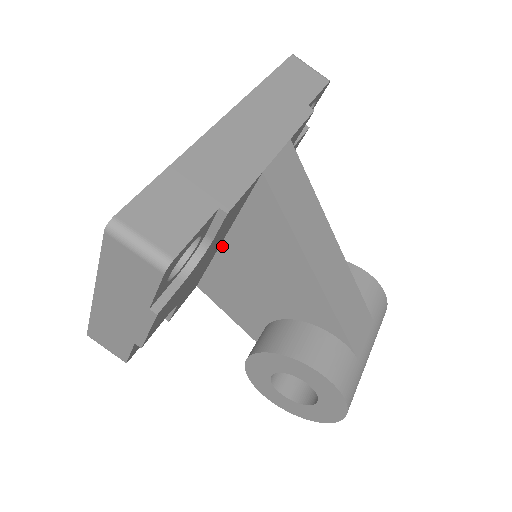
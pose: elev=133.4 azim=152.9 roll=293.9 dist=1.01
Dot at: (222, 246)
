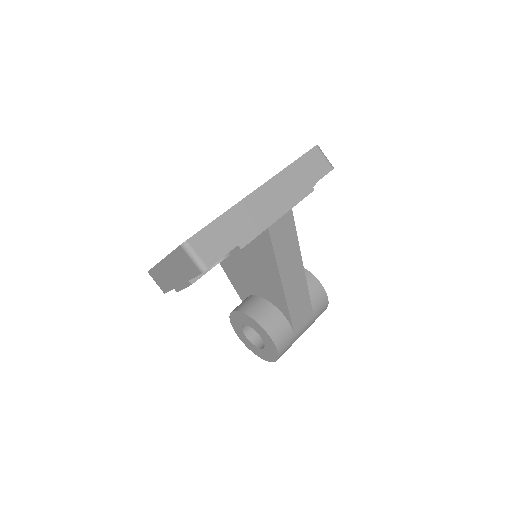
Dot at: occluded
